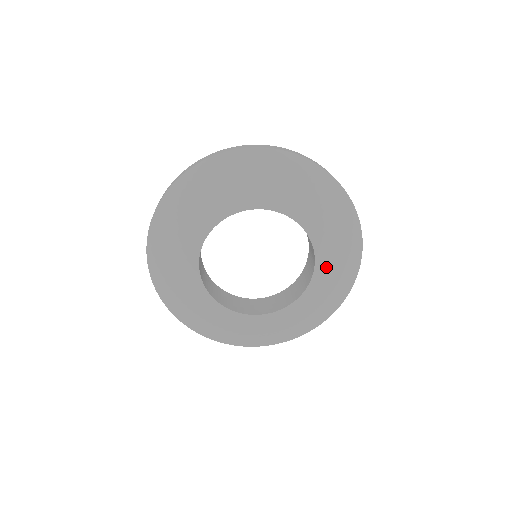
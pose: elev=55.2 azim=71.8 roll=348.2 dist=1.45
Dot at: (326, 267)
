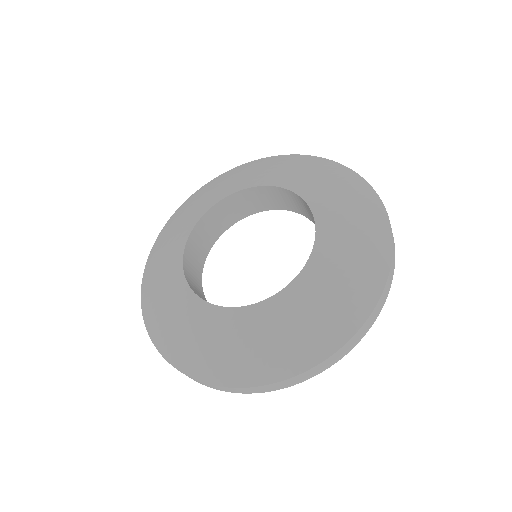
Dot at: (313, 190)
